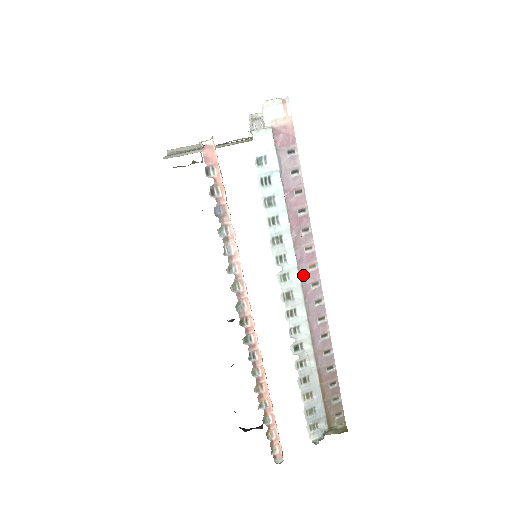
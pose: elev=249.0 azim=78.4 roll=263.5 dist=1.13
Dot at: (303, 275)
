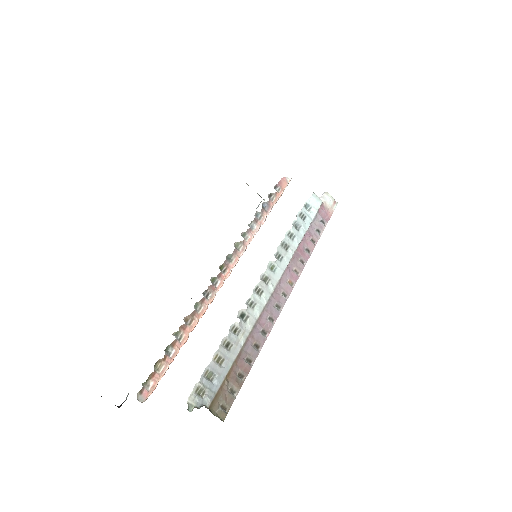
Dot at: (283, 280)
